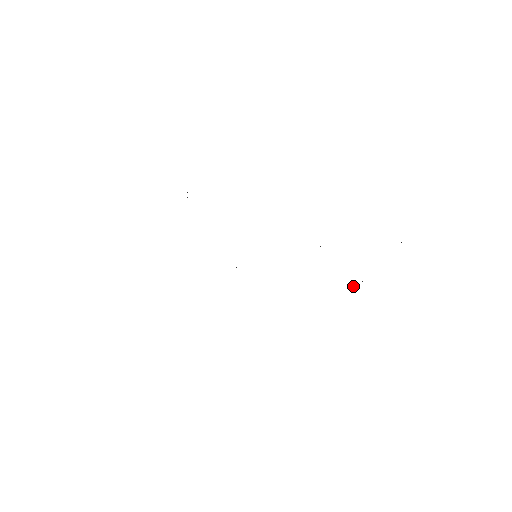
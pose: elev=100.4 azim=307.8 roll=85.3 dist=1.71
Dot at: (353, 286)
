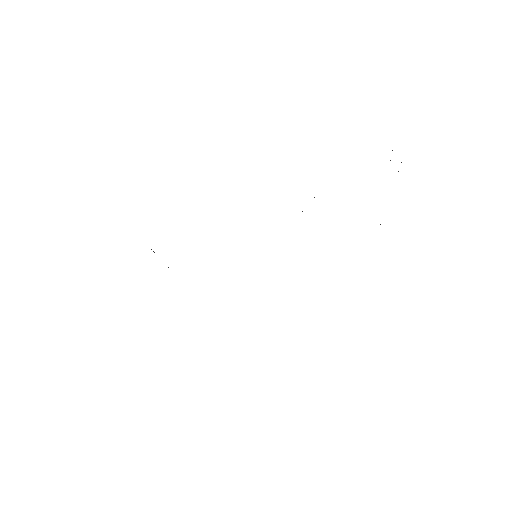
Dot at: occluded
